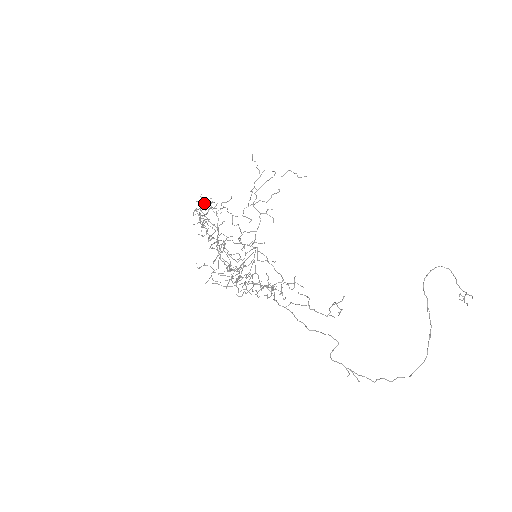
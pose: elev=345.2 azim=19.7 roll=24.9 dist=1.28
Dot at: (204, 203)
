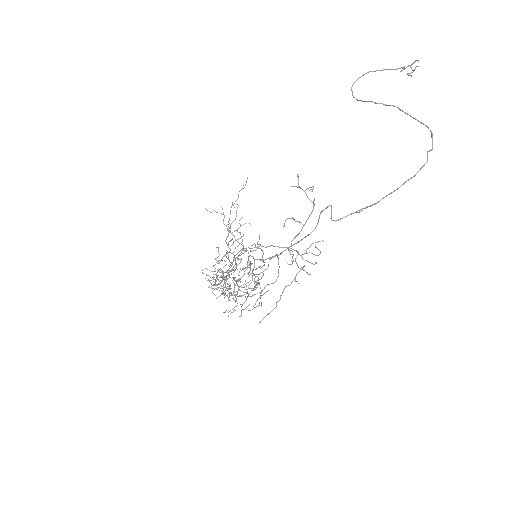
Dot at: (213, 278)
